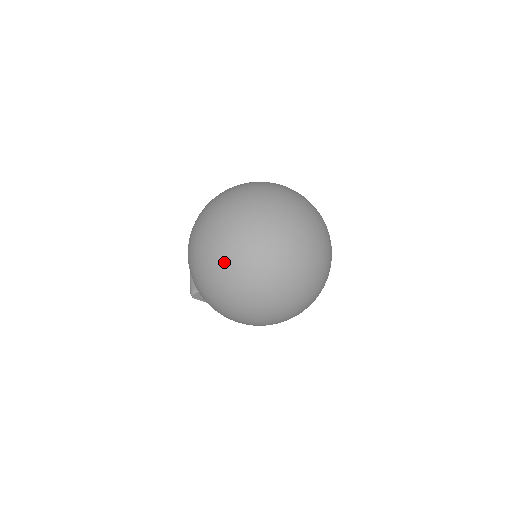
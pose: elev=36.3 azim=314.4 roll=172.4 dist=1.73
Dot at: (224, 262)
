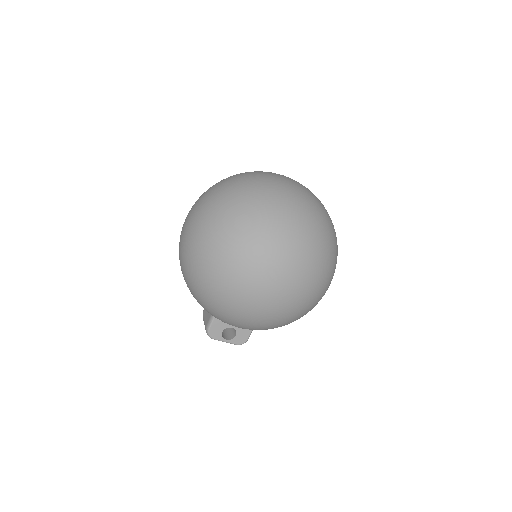
Dot at: (205, 233)
